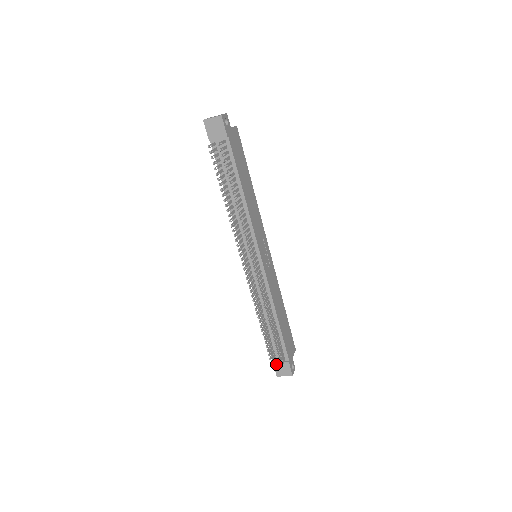
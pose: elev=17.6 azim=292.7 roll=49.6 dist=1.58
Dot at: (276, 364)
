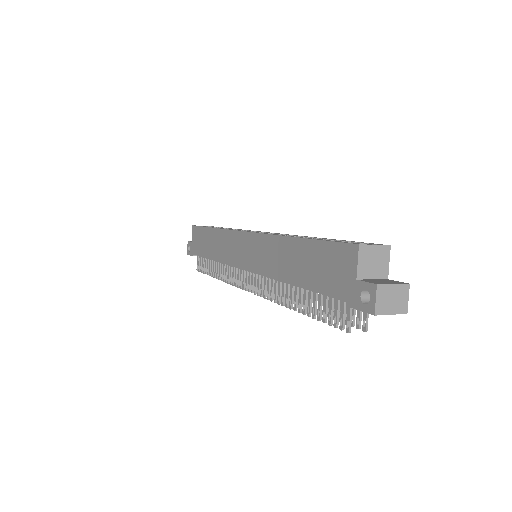
Dot at: occluded
